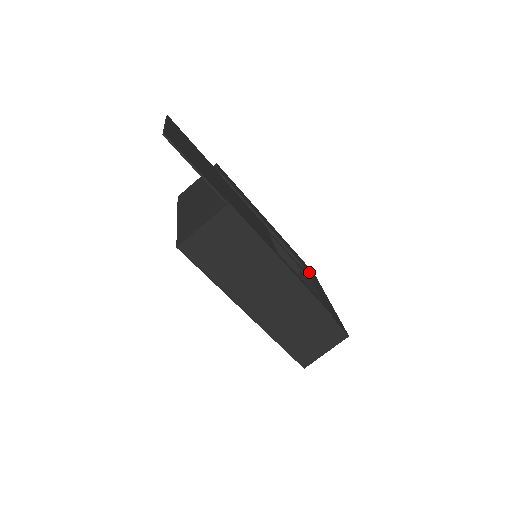
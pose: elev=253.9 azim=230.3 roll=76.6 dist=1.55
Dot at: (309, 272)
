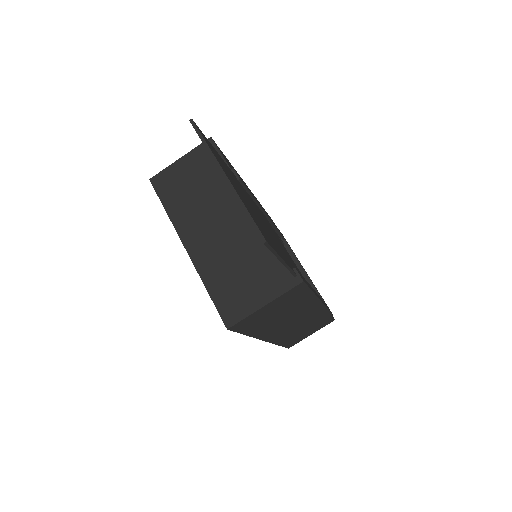
Dot at: (287, 242)
